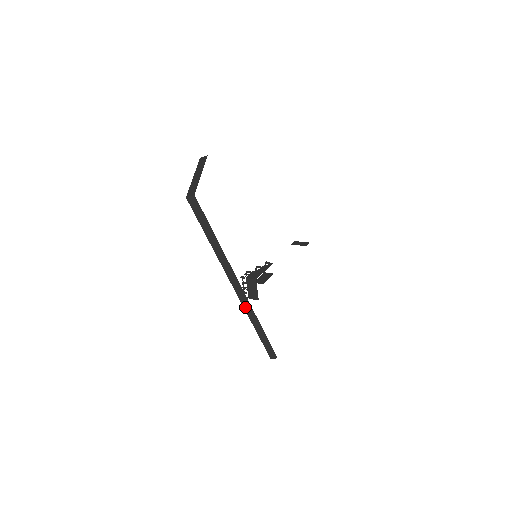
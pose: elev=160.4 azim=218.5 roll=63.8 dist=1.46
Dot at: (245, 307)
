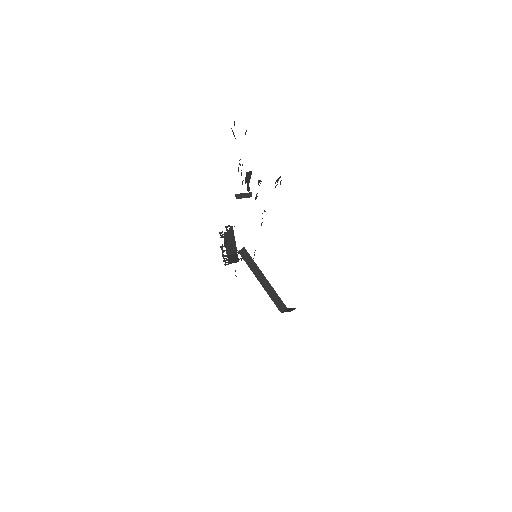
Dot at: occluded
